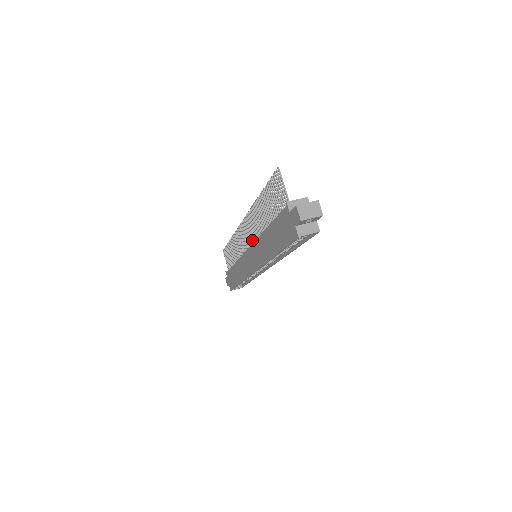
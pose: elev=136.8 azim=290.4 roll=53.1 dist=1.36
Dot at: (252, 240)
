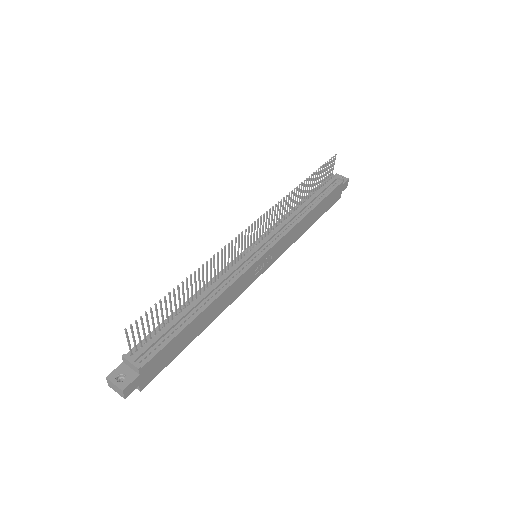
Dot at: (240, 254)
